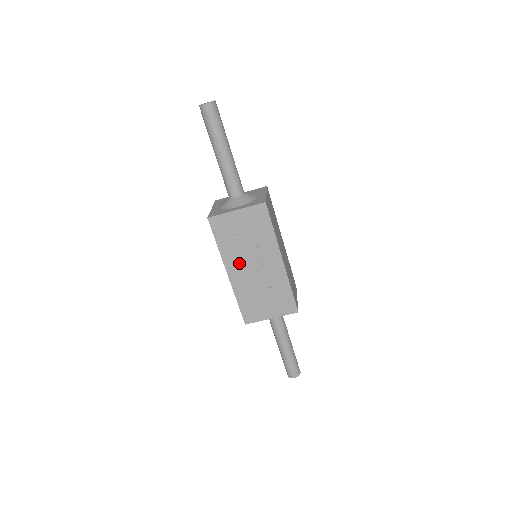
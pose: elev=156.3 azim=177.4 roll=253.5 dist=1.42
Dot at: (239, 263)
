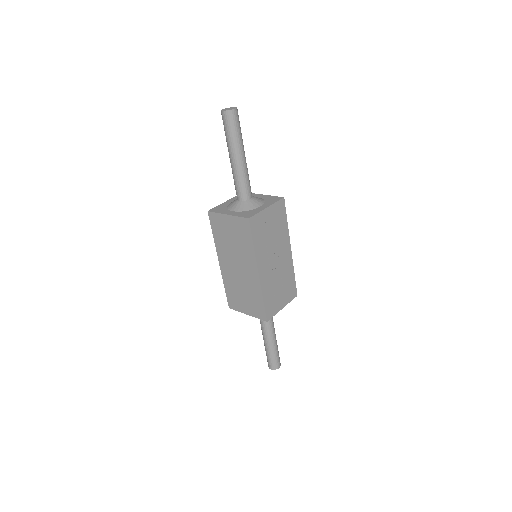
Dot at: (266, 260)
